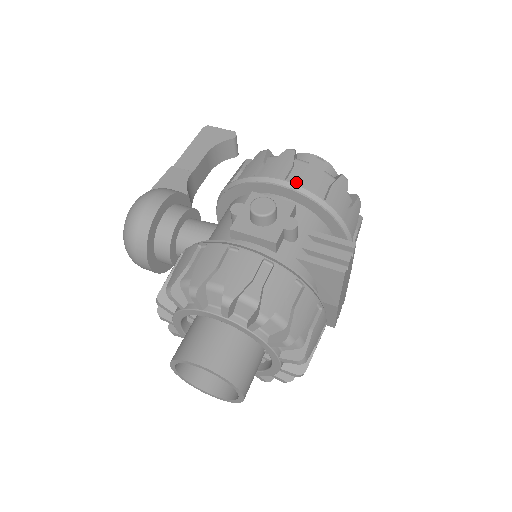
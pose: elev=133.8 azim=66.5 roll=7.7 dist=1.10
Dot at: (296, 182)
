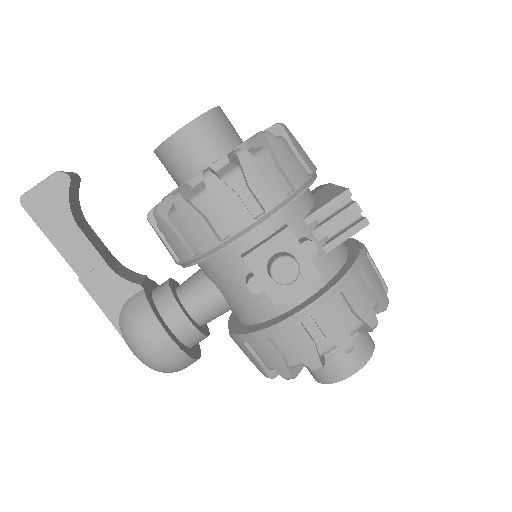
Dot at: (265, 210)
